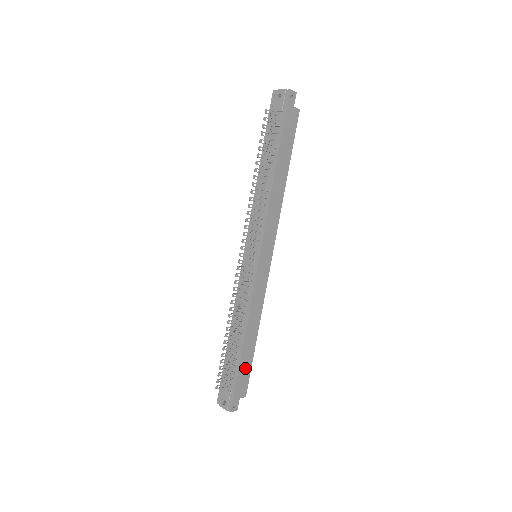
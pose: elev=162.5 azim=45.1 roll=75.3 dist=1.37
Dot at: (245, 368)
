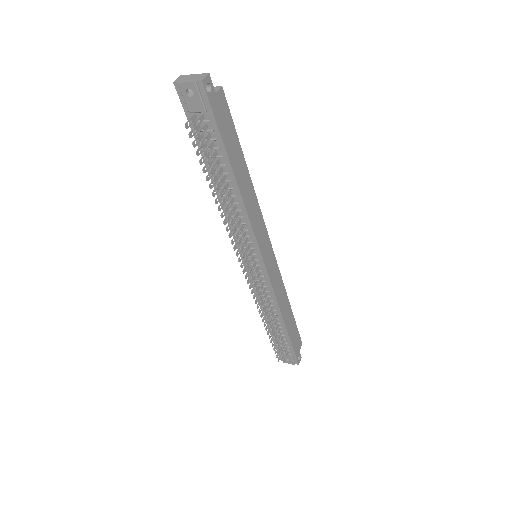
Dot at: (293, 333)
